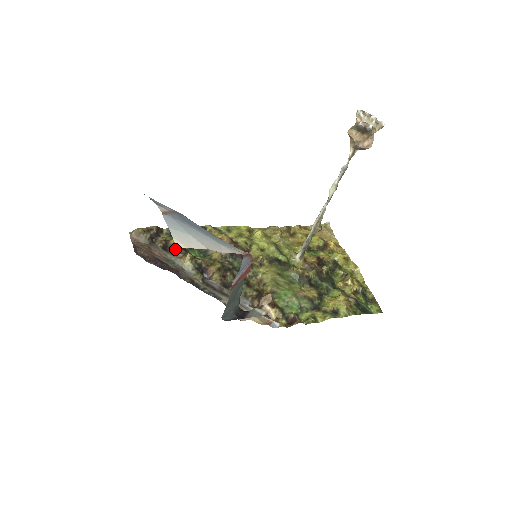
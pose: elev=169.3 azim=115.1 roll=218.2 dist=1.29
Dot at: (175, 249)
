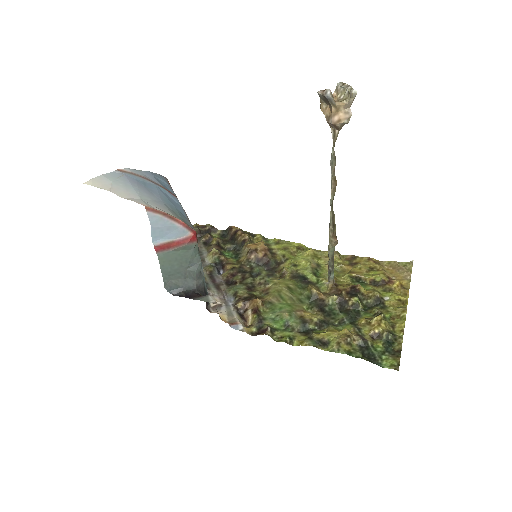
Dot at: (212, 245)
